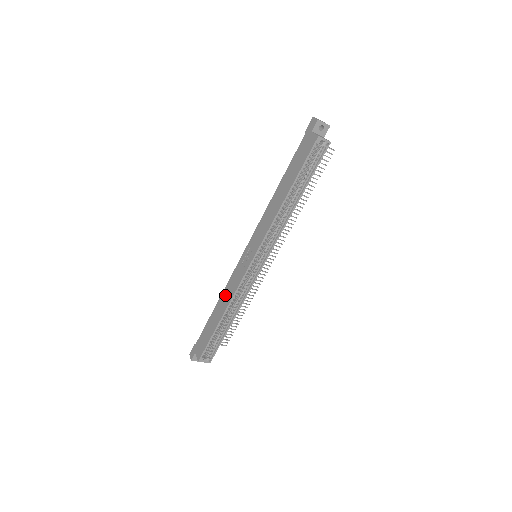
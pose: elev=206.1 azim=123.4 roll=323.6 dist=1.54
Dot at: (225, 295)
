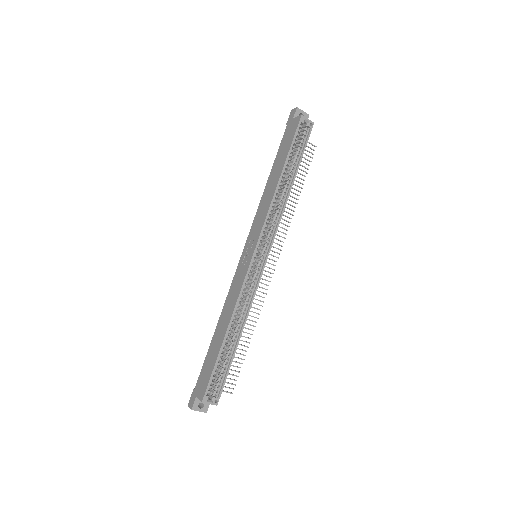
Dot at: (226, 308)
